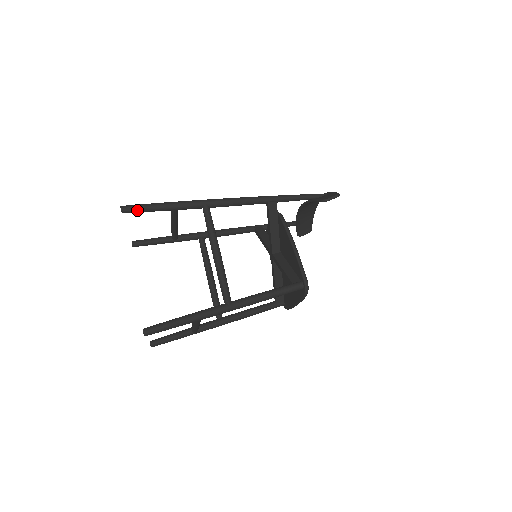
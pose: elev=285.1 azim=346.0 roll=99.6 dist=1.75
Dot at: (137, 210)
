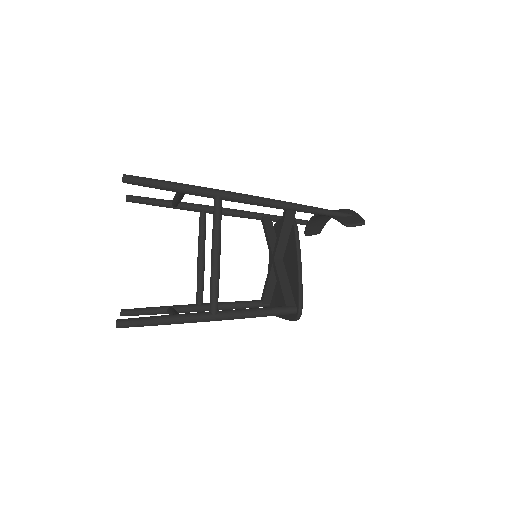
Dot at: (141, 184)
